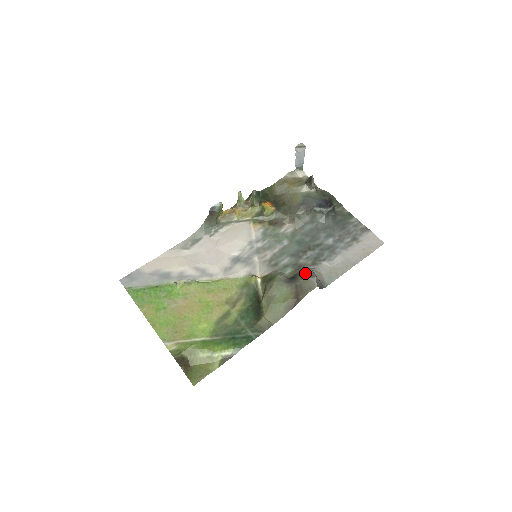
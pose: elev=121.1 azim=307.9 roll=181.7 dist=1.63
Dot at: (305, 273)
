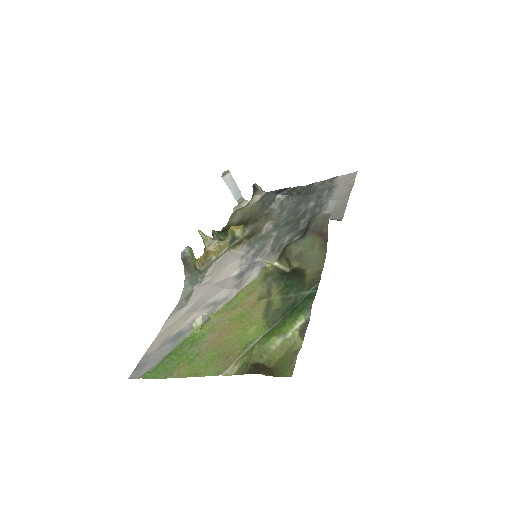
Dot at: (311, 219)
